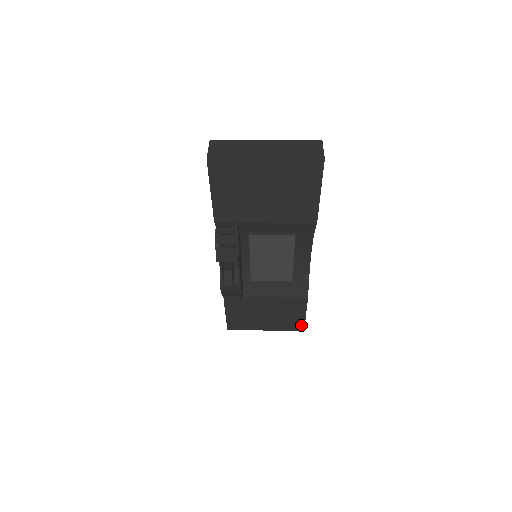
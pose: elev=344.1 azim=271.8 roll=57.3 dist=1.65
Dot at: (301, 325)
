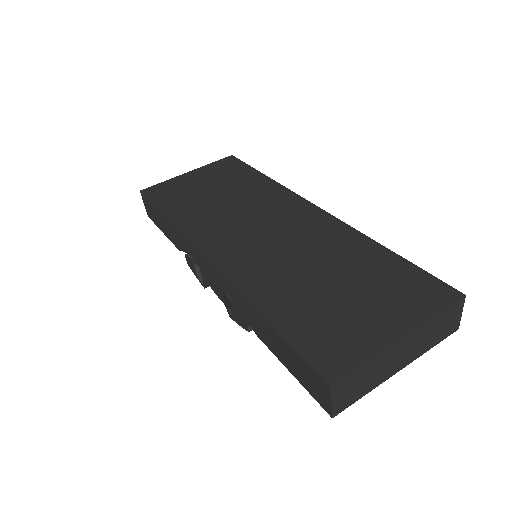
Dot at: occluded
